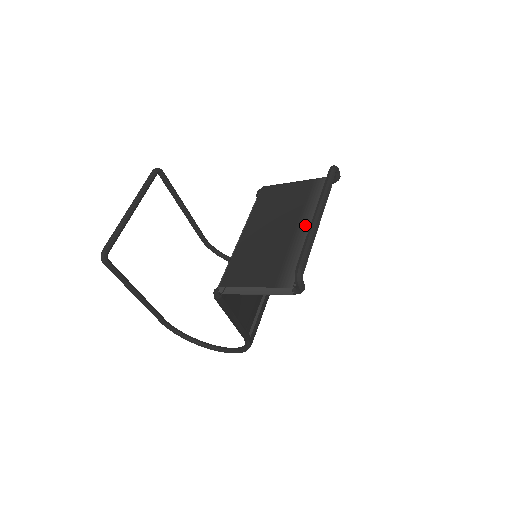
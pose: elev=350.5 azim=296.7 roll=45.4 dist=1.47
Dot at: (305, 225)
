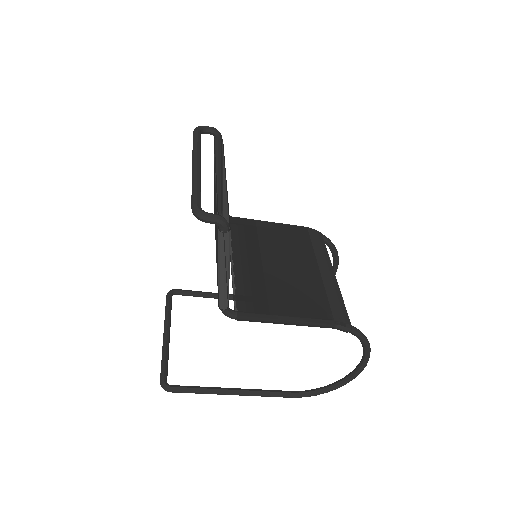
Dot at: occluded
